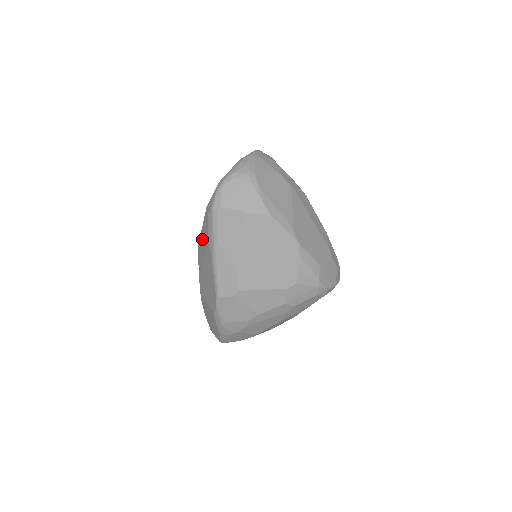
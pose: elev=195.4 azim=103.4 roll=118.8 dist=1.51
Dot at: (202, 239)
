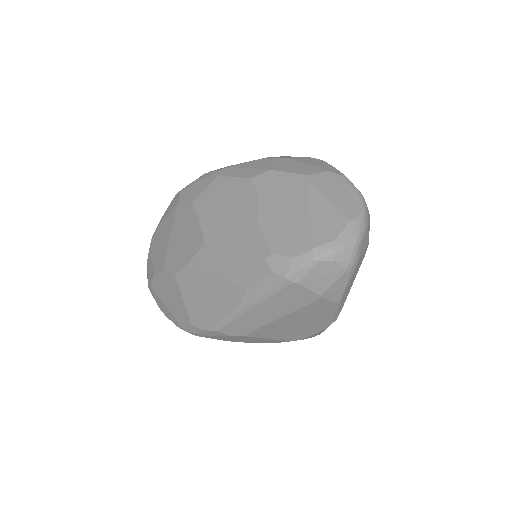
Dot at: (230, 261)
